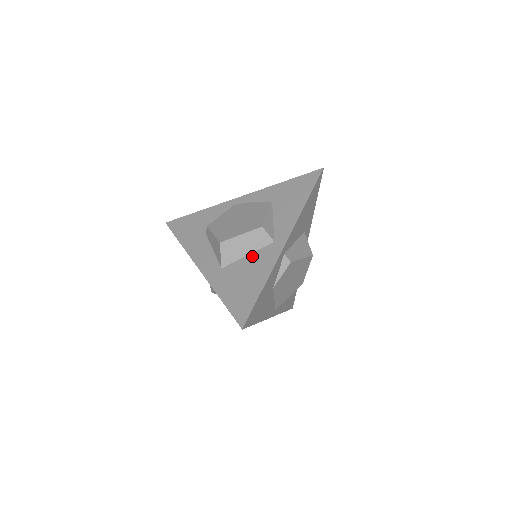
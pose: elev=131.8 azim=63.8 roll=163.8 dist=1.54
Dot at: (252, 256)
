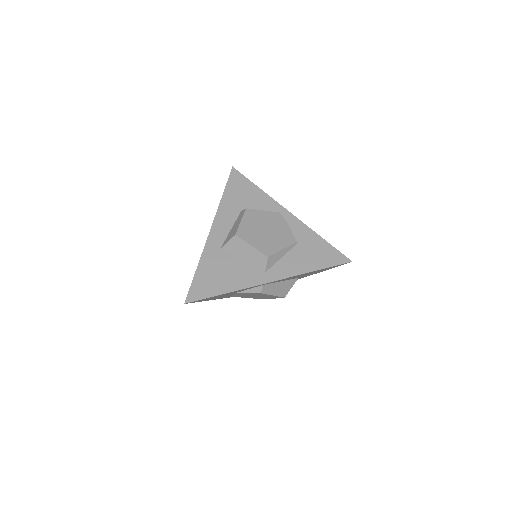
Dot at: (243, 265)
